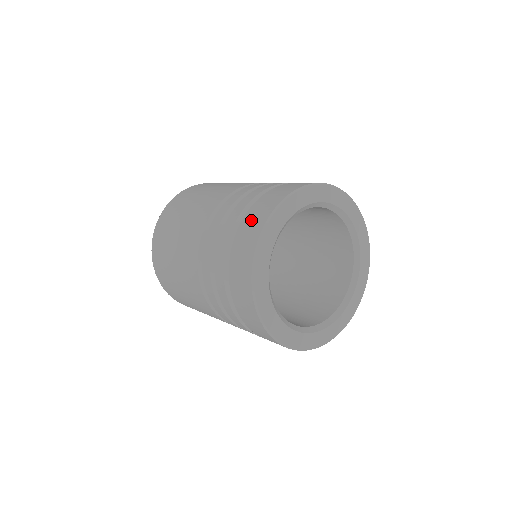
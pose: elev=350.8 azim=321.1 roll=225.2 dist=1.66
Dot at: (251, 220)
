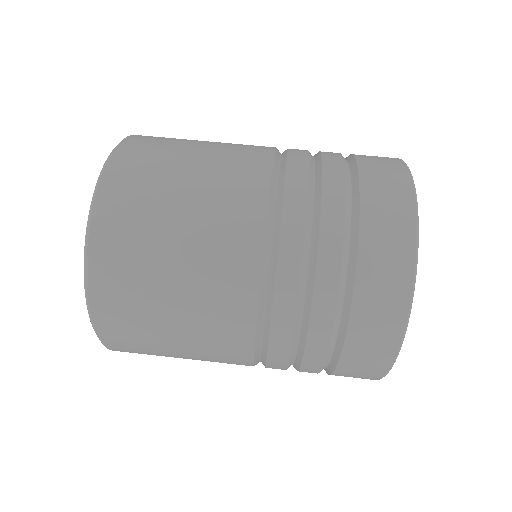
Dot at: (378, 280)
